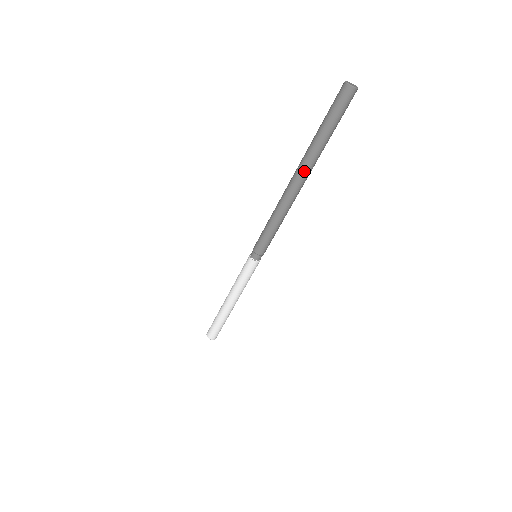
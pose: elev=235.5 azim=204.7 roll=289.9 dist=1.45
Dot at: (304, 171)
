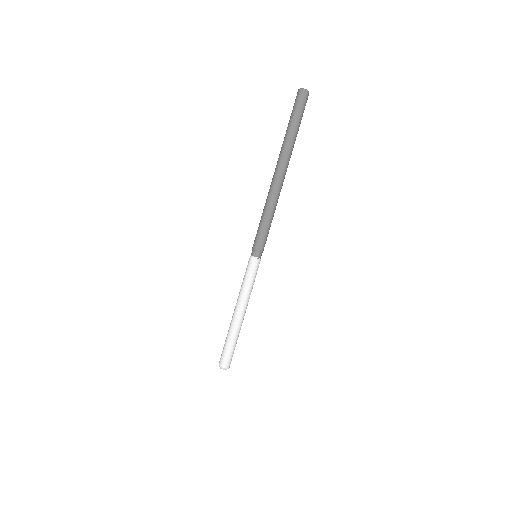
Dot at: (286, 162)
